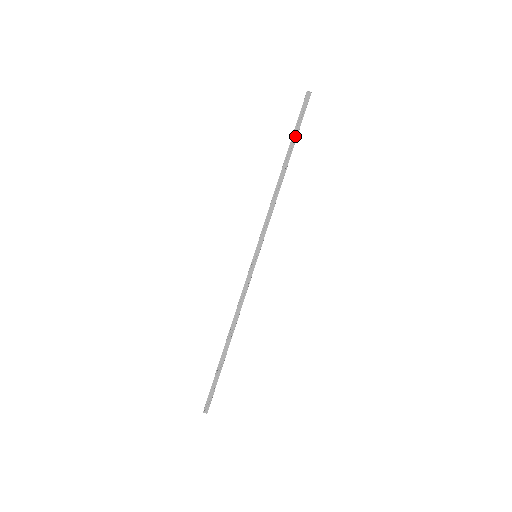
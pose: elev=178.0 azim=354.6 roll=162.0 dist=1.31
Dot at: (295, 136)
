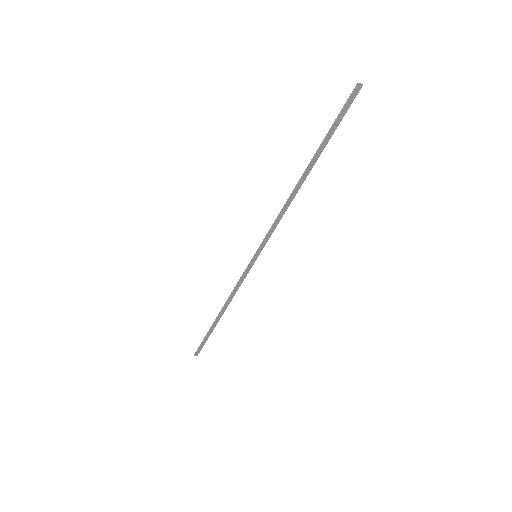
Dot at: (326, 142)
